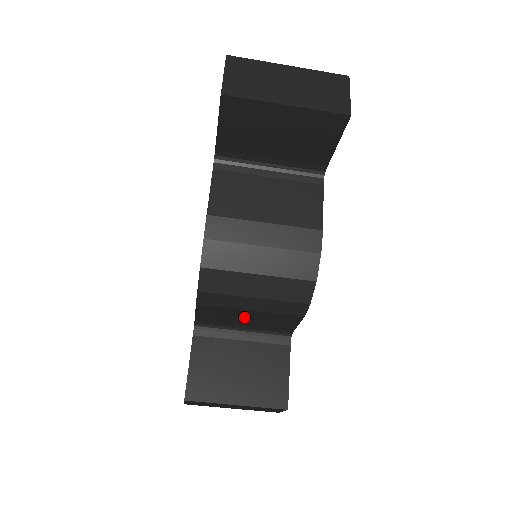
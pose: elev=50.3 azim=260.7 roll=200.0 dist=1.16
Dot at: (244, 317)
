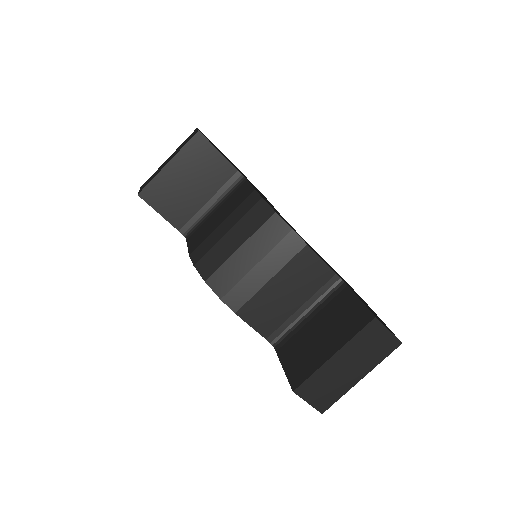
Dot at: (281, 294)
